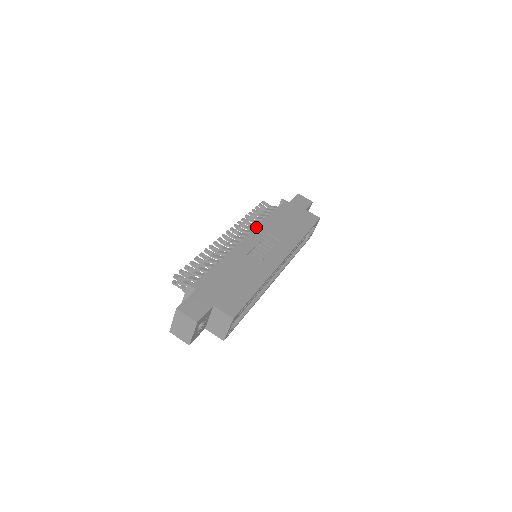
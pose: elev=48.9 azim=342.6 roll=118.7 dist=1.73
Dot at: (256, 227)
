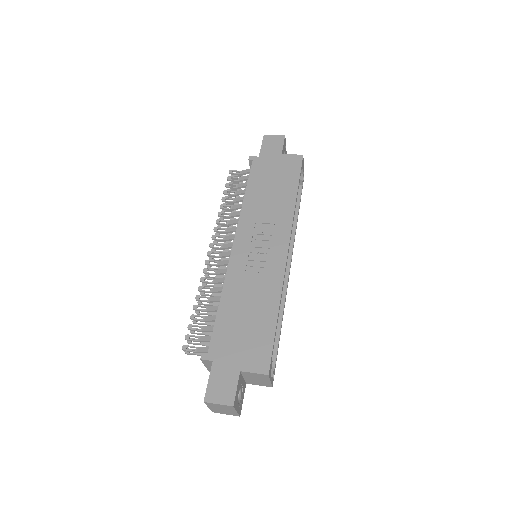
Dot at: (238, 222)
